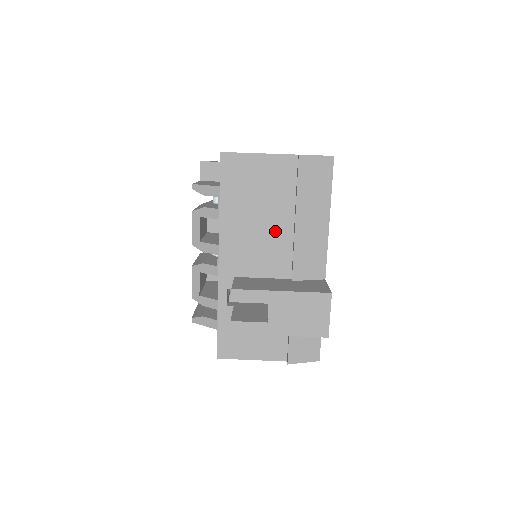
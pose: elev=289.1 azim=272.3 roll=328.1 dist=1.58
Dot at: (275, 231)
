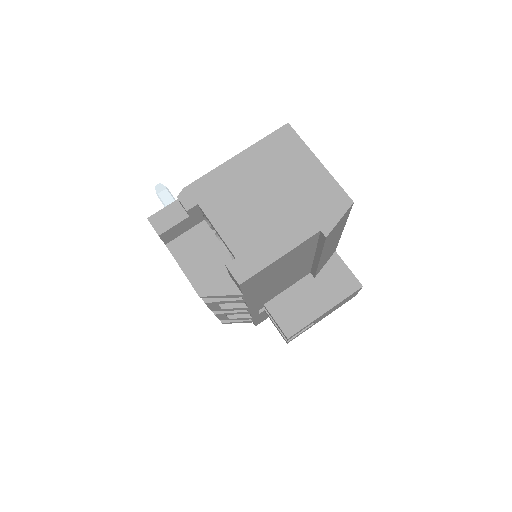
Dot at: (297, 270)
